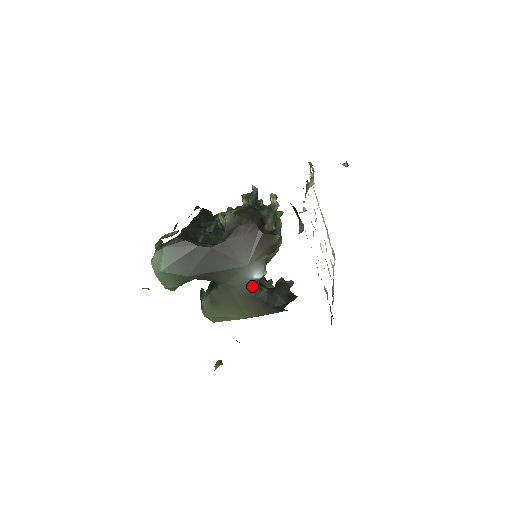
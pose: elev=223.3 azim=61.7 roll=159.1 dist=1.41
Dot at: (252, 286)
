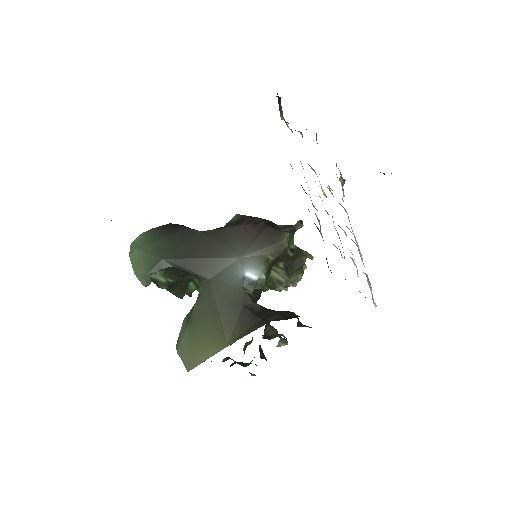
Dot at: (241, 288)
